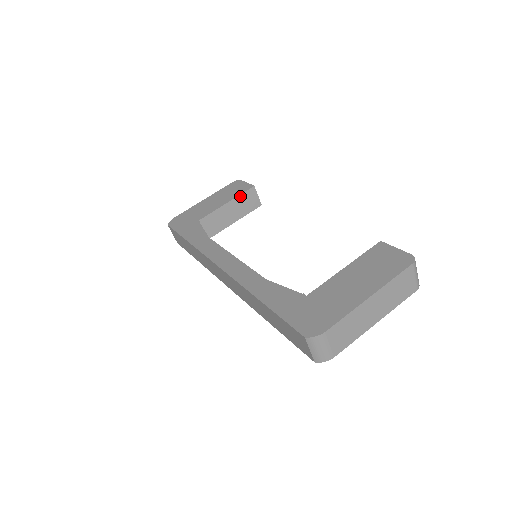
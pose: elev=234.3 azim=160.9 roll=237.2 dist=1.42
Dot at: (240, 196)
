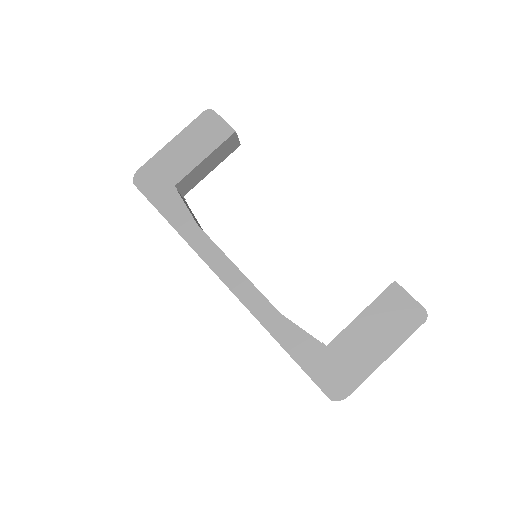
Dot at: (220, 146)
